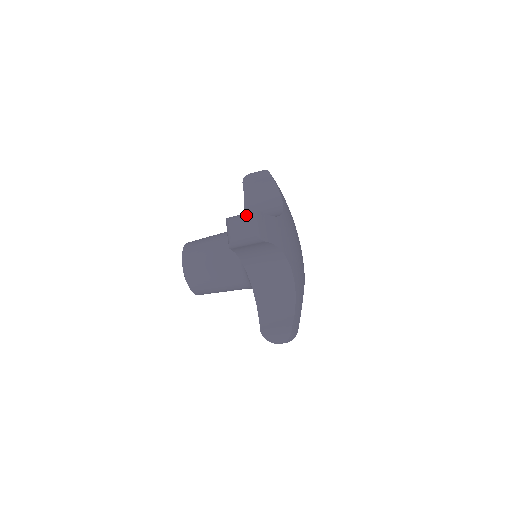
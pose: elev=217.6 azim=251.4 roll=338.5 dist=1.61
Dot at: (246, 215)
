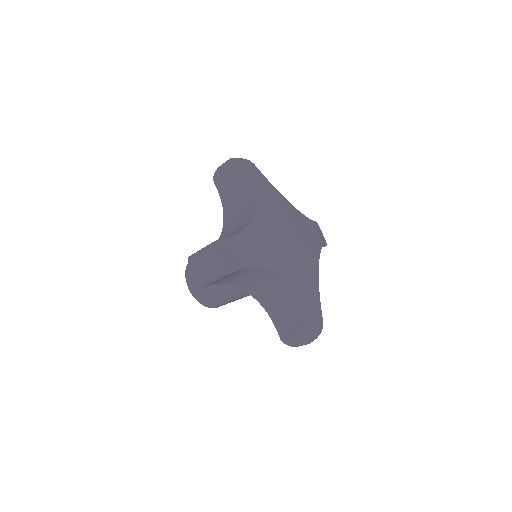
Dot at: (201, 253)
